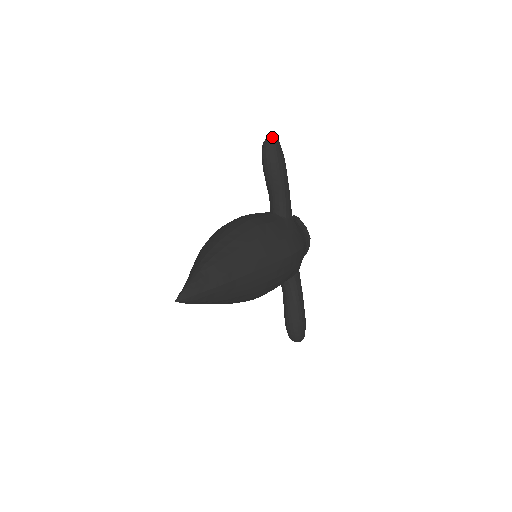
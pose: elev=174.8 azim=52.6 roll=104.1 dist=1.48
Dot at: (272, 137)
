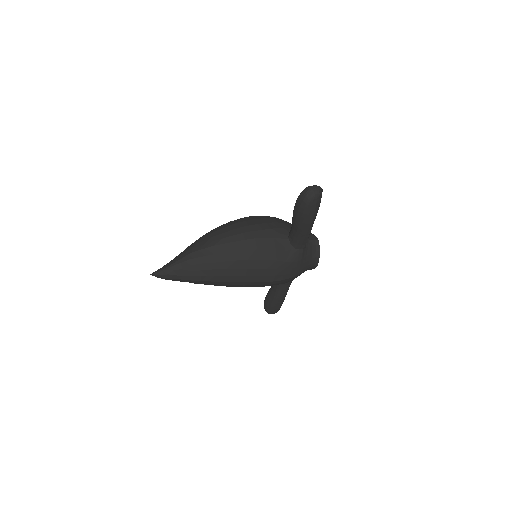
Dot at: (315, 190)
